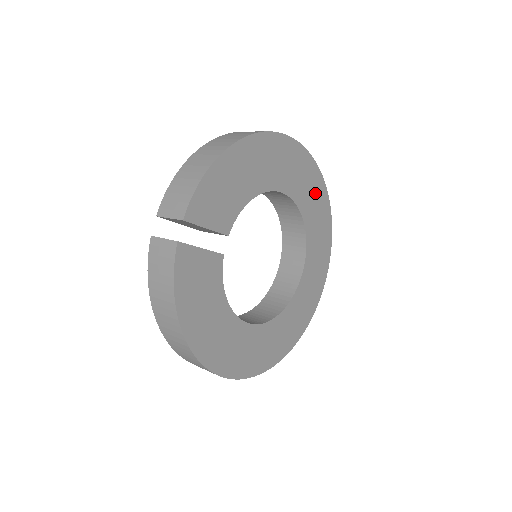
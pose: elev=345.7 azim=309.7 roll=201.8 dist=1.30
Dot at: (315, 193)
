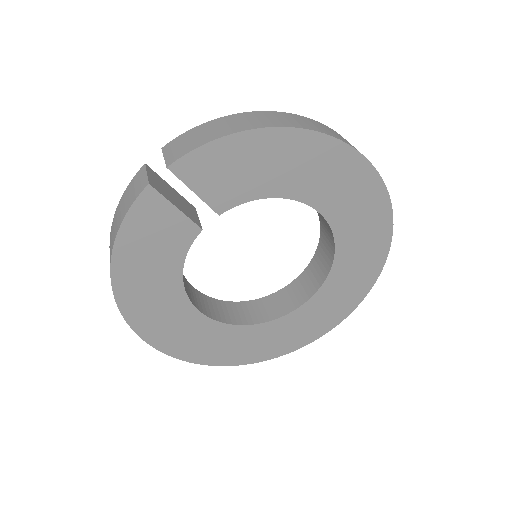
Dot at: (370, 240)
